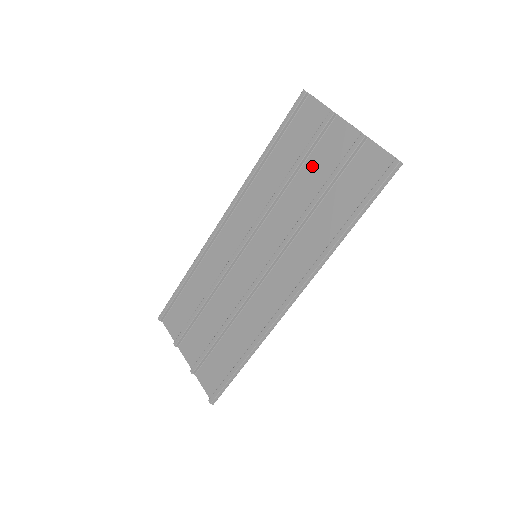
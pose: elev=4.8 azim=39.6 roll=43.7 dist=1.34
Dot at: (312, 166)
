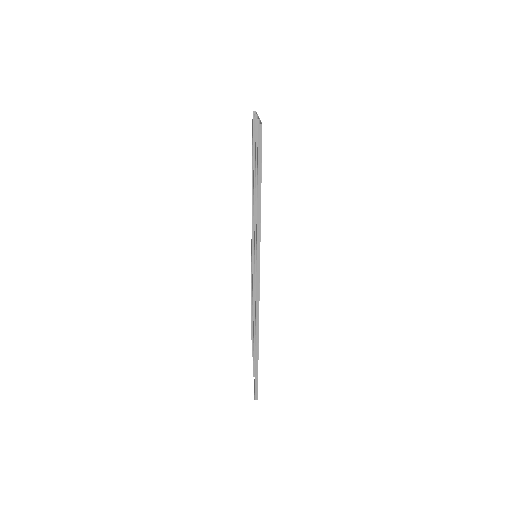
Dot at: occluded
